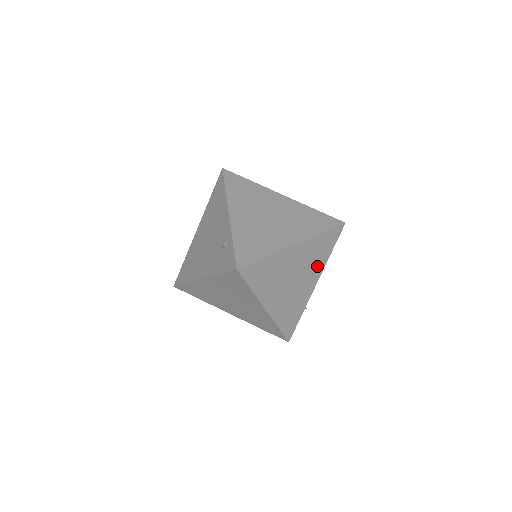
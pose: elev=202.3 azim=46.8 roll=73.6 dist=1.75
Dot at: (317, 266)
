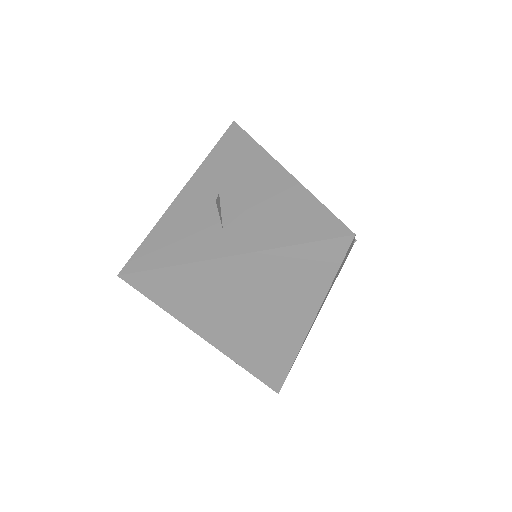
Dot at: occluded
